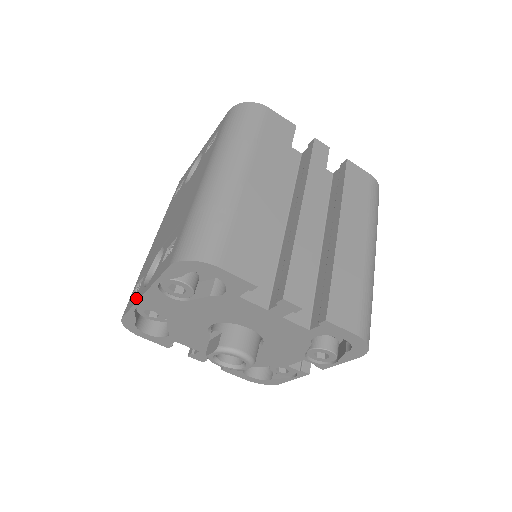
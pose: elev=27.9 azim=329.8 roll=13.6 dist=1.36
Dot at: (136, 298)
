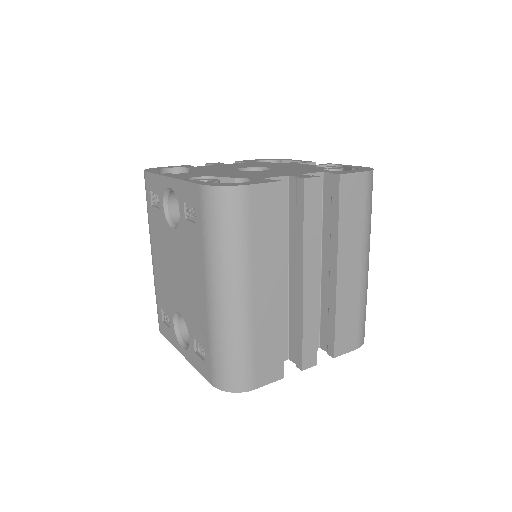
Dot at: (173, 342)
